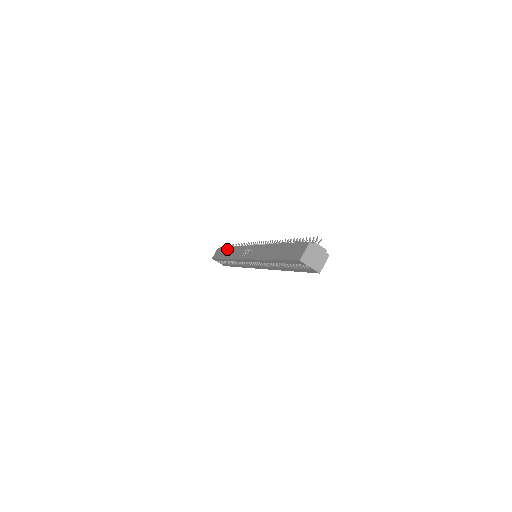
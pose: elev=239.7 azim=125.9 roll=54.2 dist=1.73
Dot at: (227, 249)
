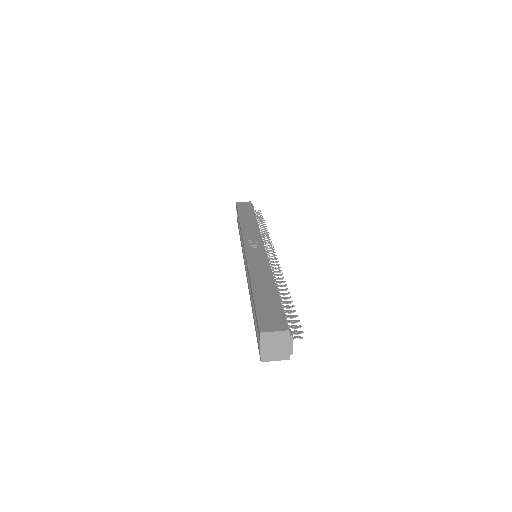
Dot at: (252, 214)
